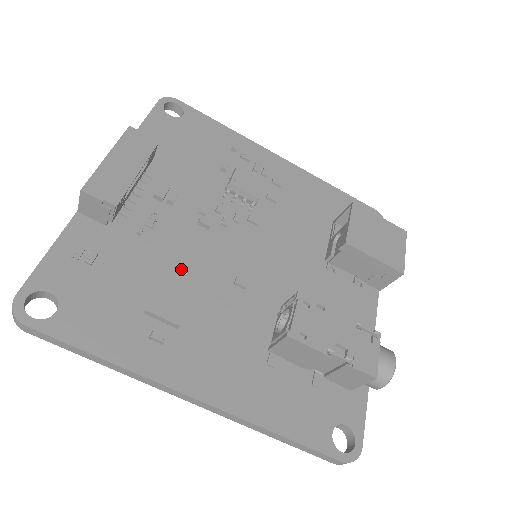
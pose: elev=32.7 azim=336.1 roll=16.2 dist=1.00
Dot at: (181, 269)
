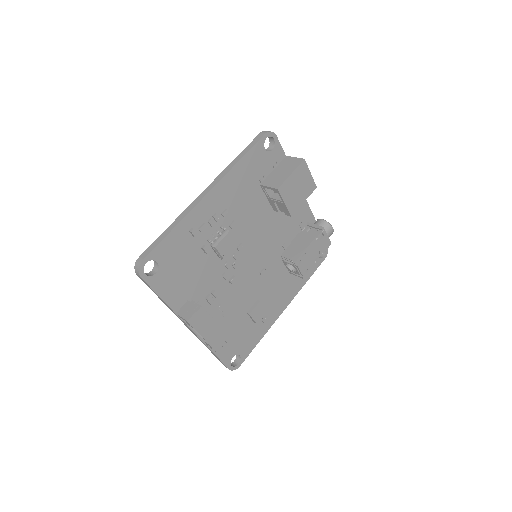
Dot at: (245, 300)
